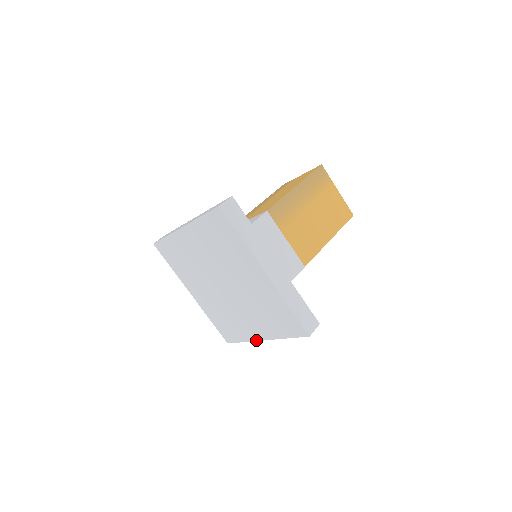
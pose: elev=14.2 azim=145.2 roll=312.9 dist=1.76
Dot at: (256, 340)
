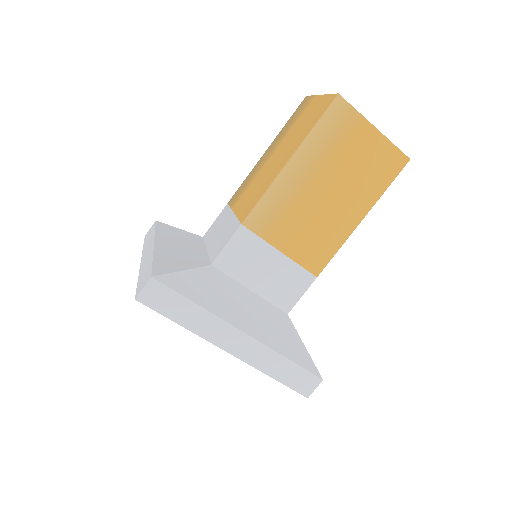
Dot at: occluded
